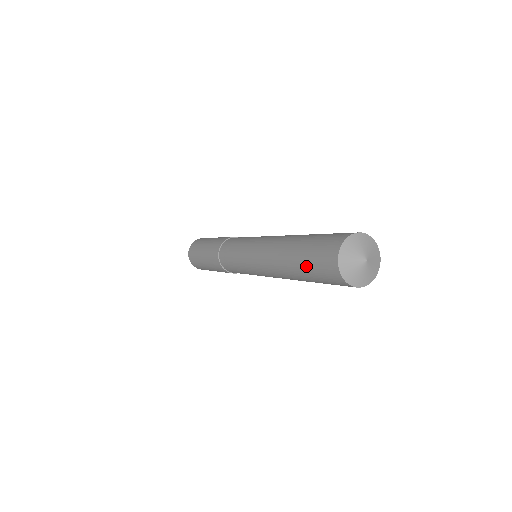
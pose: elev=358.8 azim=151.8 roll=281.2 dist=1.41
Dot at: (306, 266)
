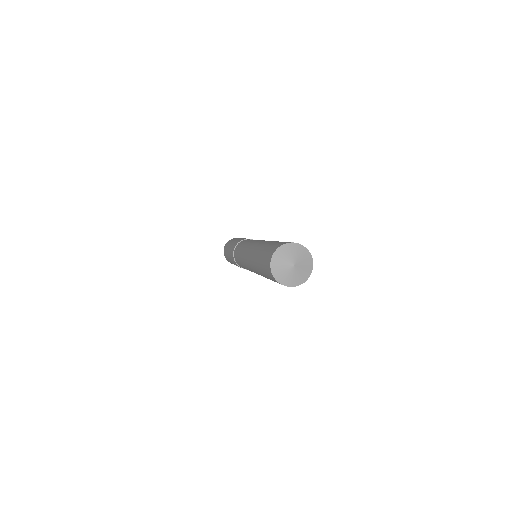
Dot at: (262, 255)
